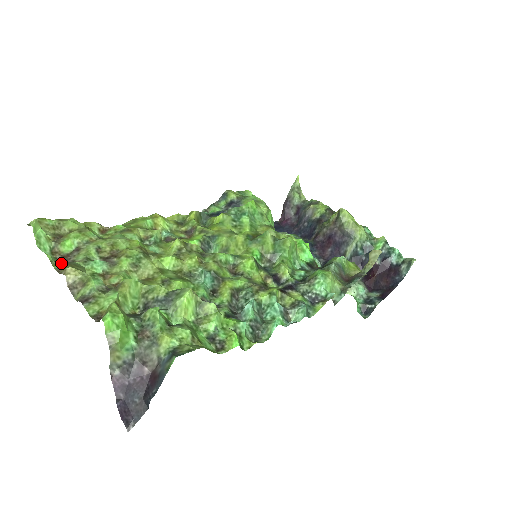
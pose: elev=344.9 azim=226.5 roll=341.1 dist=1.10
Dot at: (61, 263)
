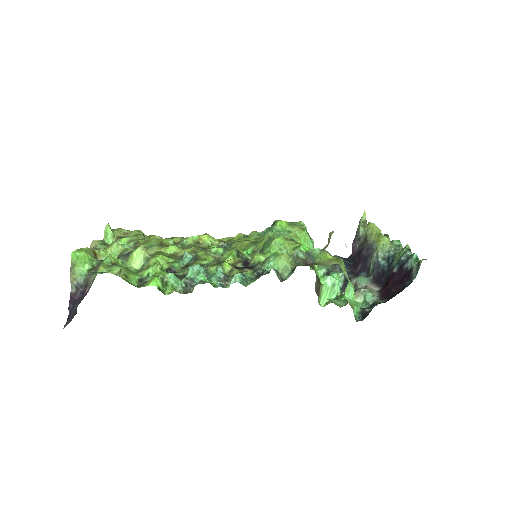
Dot at: occluded
